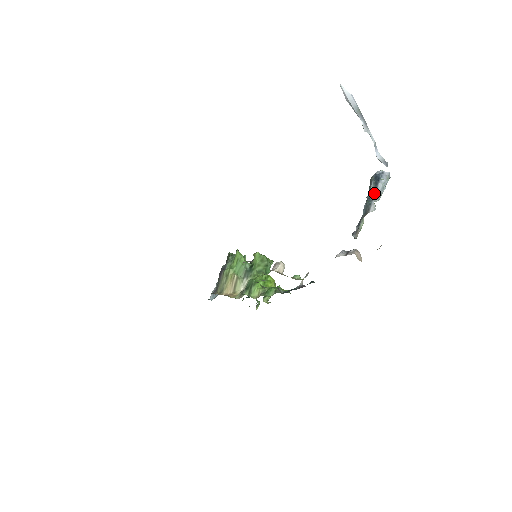
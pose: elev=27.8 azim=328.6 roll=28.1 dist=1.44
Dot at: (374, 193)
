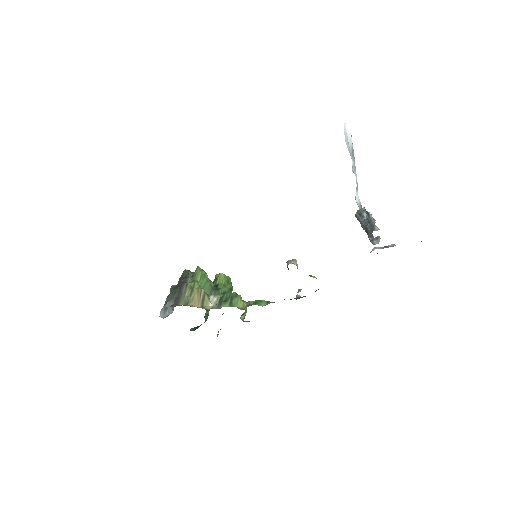
Dot at: (370, 220)
